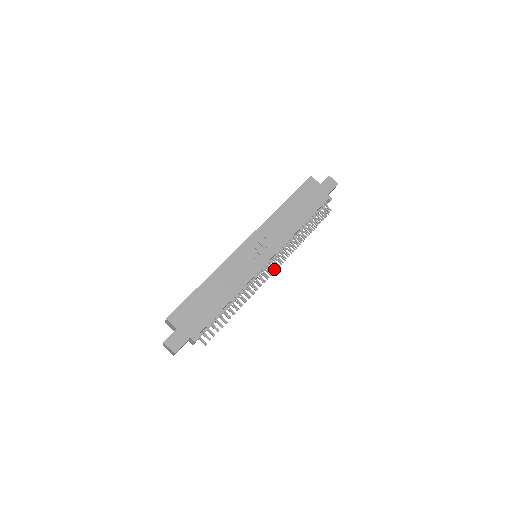
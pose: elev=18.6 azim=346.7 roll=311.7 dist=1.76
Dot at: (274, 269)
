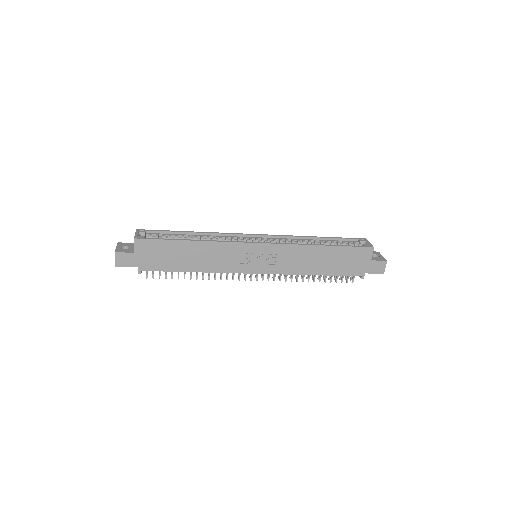
Dot at: (256, 278)
